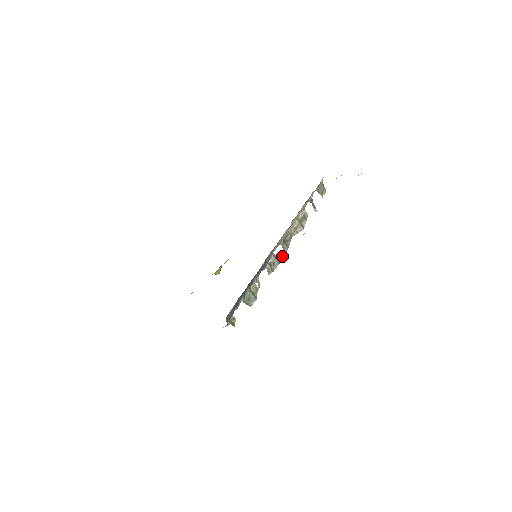
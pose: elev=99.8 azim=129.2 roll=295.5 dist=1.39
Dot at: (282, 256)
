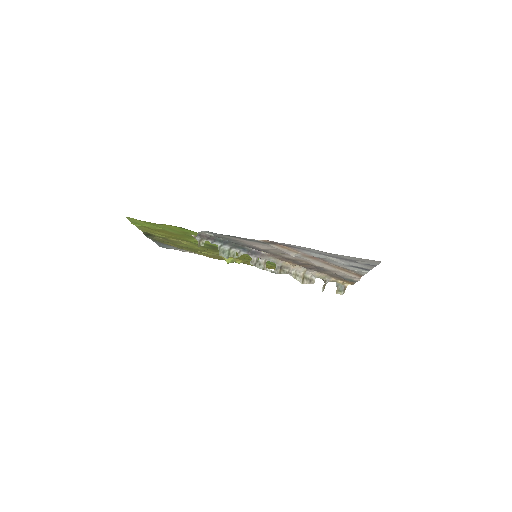
Dot at: (270, 270)
